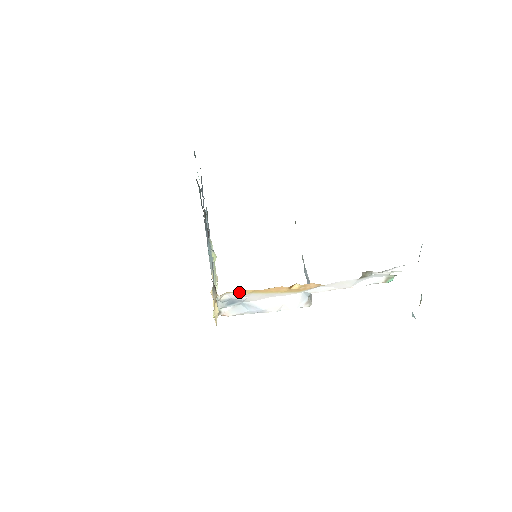
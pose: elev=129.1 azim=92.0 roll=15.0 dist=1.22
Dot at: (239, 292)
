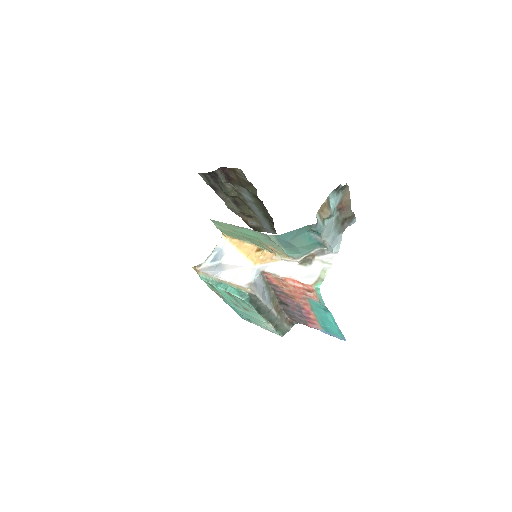
Dot at: (232, 240)
